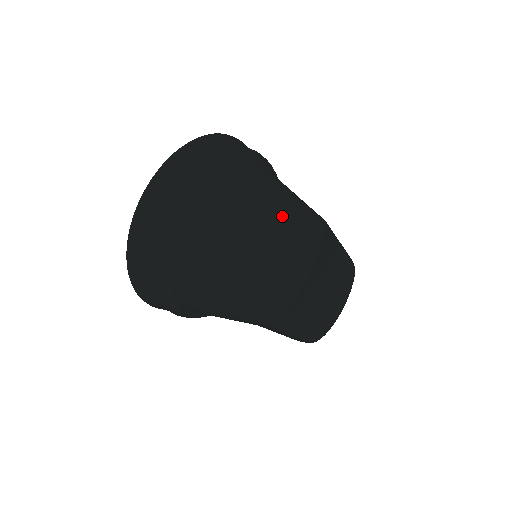
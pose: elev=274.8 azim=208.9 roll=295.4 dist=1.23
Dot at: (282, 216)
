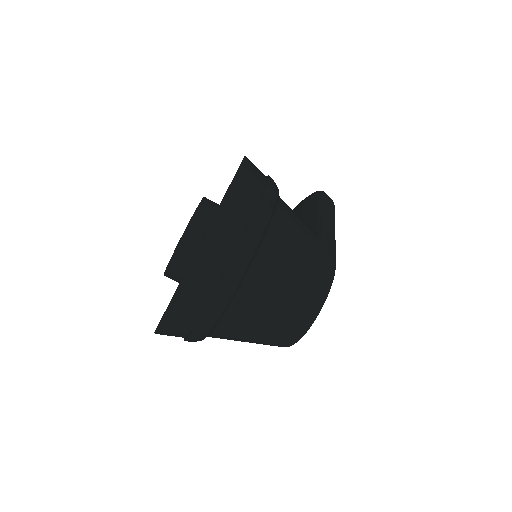
Dot at: (305, 297)
